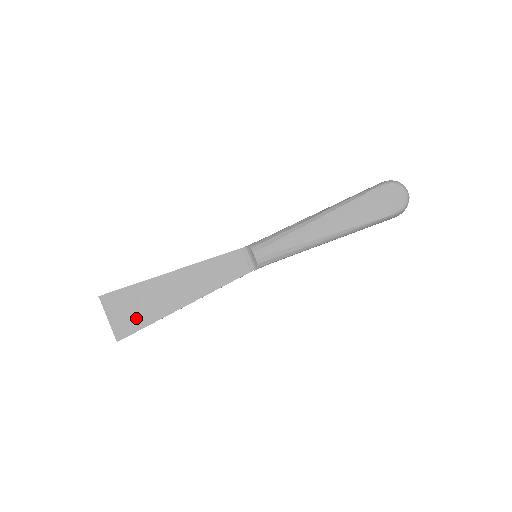
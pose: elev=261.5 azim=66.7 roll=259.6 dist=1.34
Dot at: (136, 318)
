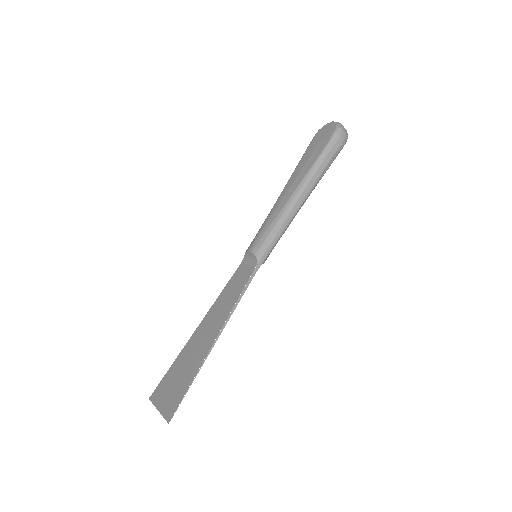
Dot at: (180, 387)
